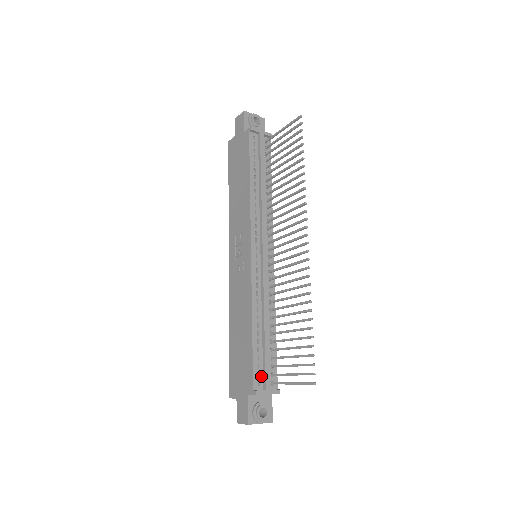
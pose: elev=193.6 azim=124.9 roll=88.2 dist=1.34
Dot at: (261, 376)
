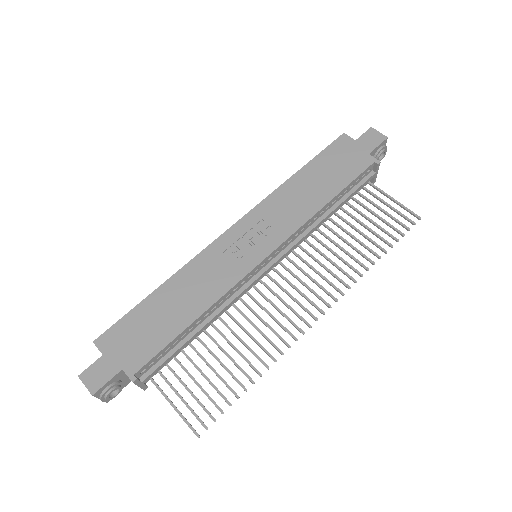
Dot at: (151, 366)
